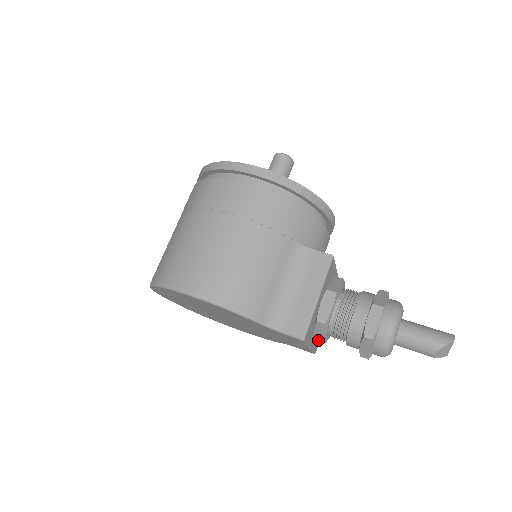
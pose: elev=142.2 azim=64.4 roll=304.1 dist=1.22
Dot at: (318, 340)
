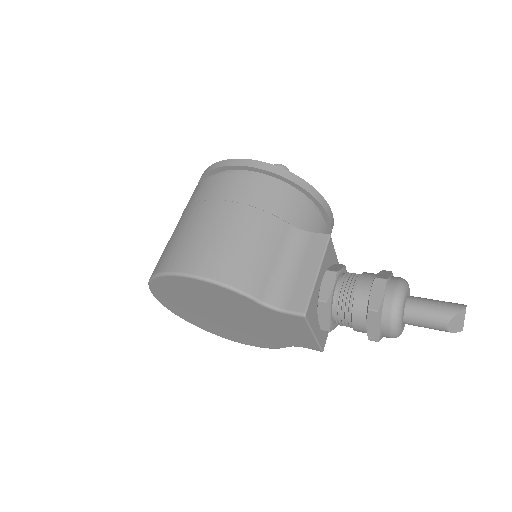
Dot at: (323, 328)
